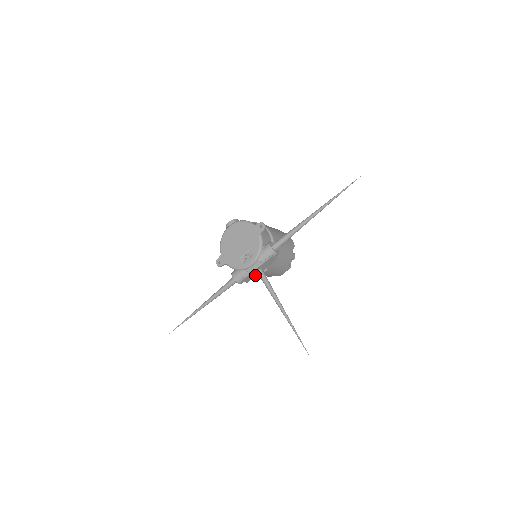
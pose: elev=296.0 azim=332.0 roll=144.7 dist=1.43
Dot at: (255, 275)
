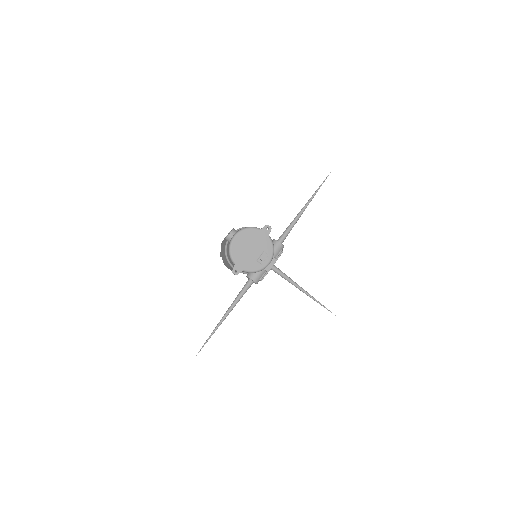
Dot at: occluded
